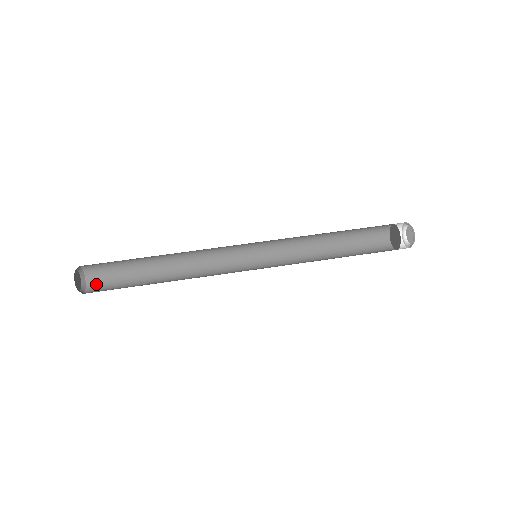
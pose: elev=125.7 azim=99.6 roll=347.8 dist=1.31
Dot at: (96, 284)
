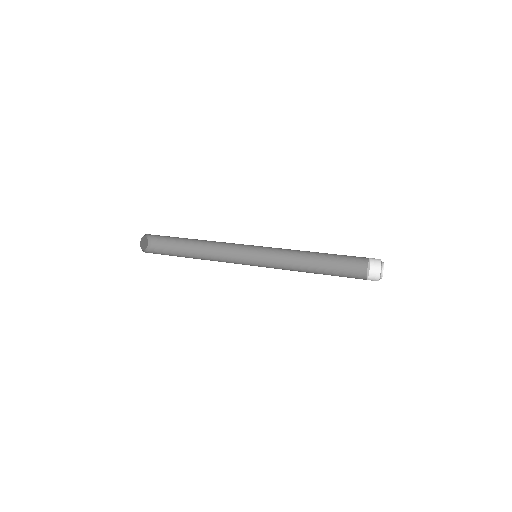
Dot at: (156, 250)
